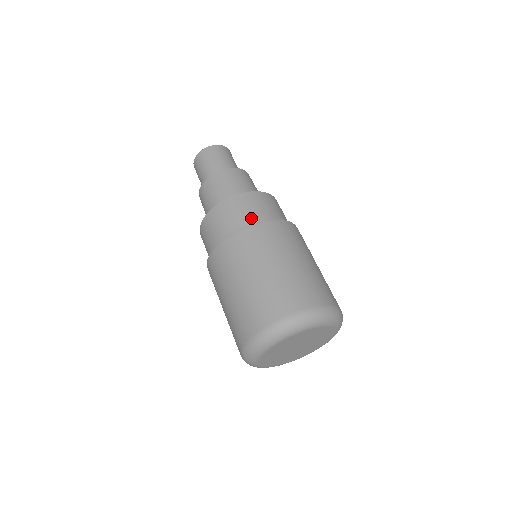
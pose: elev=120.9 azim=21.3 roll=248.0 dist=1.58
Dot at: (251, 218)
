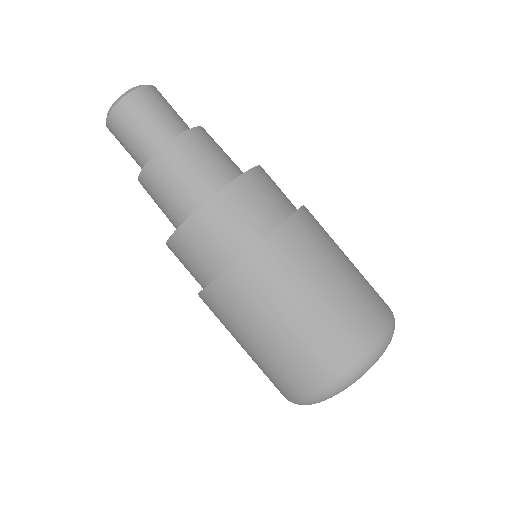
Dot at: (248, 232)
